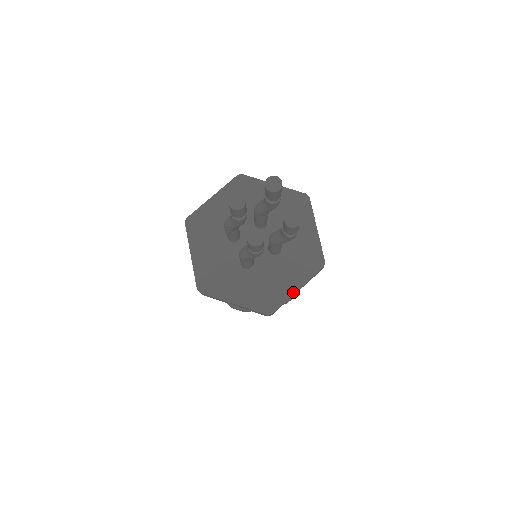
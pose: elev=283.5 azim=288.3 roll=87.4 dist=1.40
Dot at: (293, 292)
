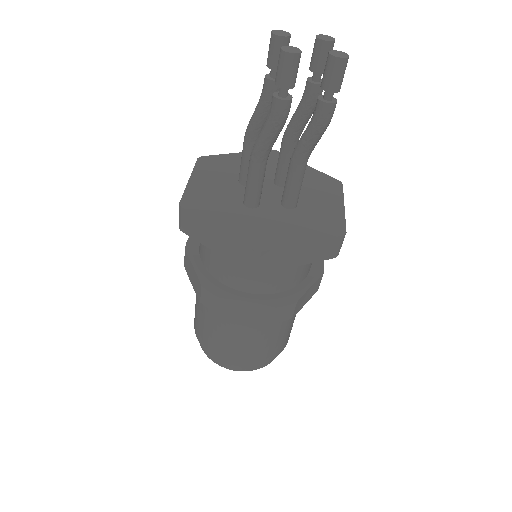
Dot at: (297, 242)
